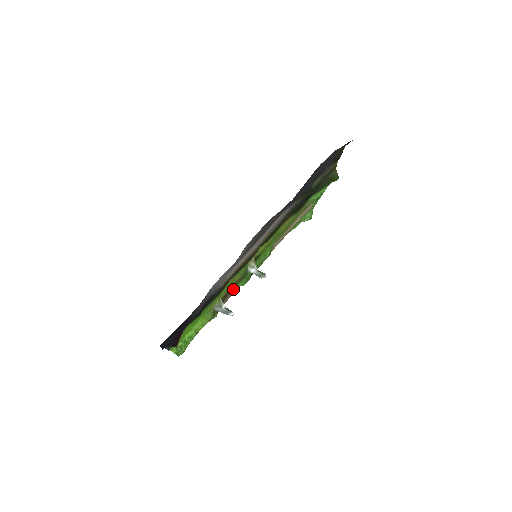
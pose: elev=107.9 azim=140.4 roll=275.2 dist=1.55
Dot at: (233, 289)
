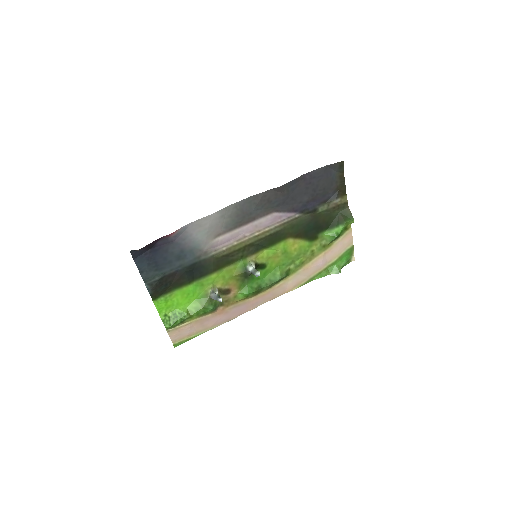
Dot at: (237, 295)
